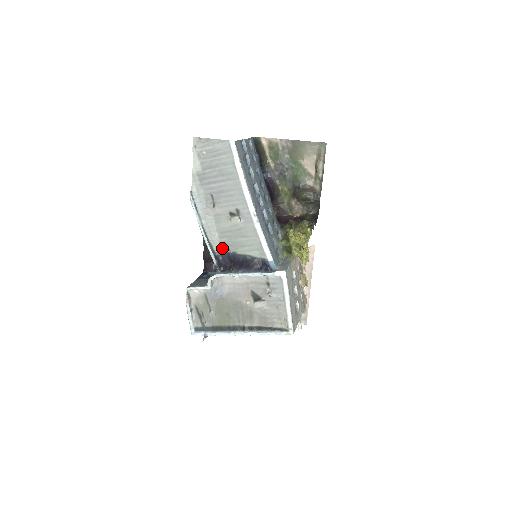
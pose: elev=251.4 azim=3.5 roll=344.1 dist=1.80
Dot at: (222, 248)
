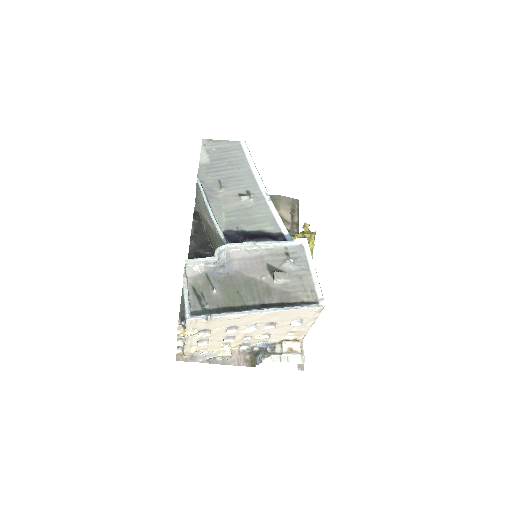
Dot at: (228, 227)
